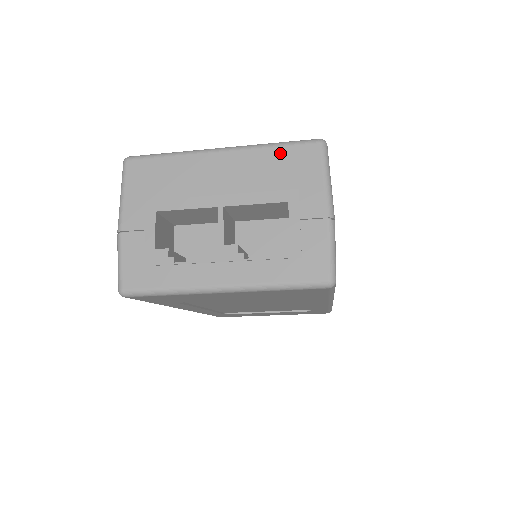
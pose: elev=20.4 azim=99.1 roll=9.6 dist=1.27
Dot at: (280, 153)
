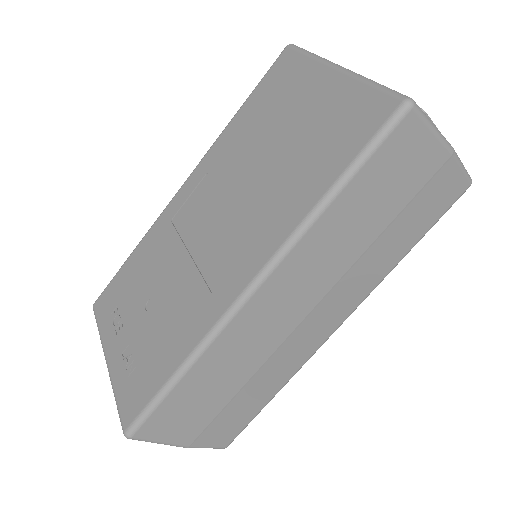
Dot at: occluded
